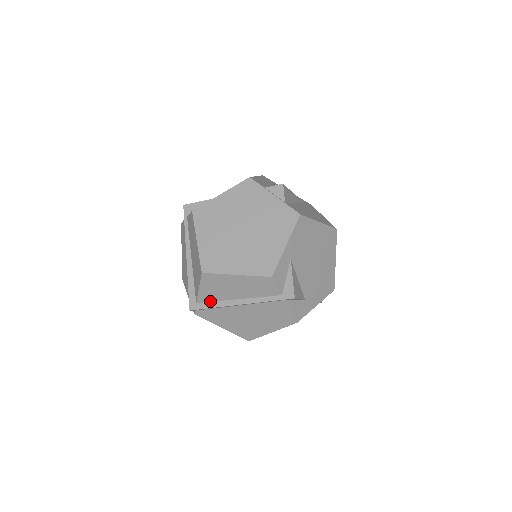
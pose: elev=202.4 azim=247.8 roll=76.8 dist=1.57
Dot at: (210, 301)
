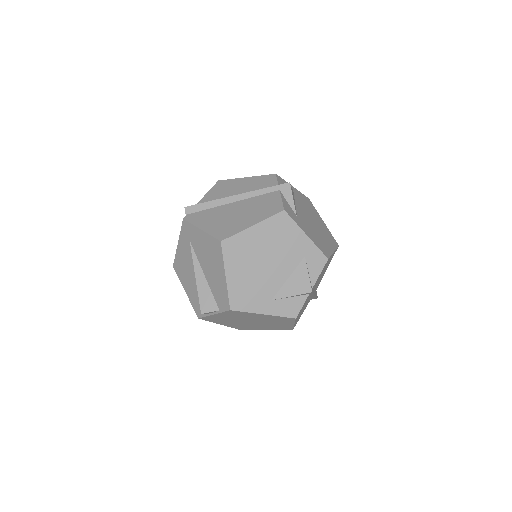
Dot at: occluded
